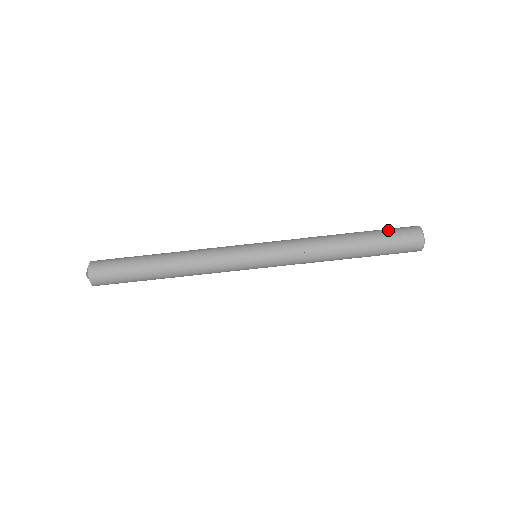
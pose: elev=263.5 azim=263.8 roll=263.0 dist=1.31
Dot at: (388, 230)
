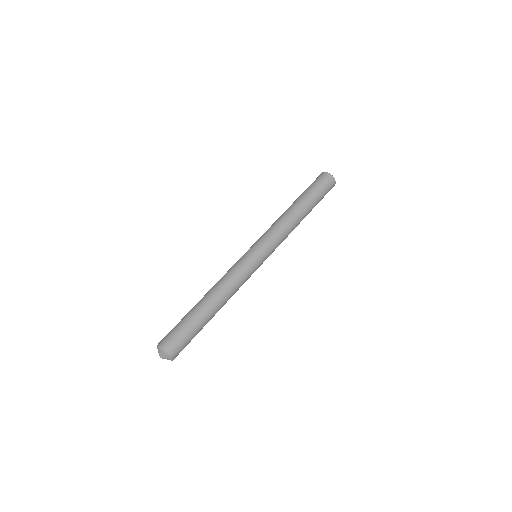
Dot at: (309, 186)
